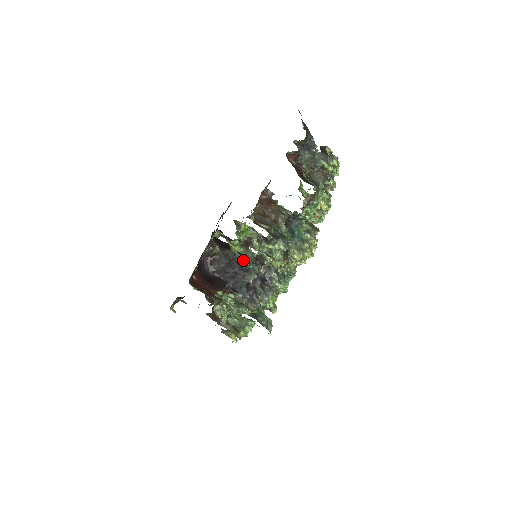
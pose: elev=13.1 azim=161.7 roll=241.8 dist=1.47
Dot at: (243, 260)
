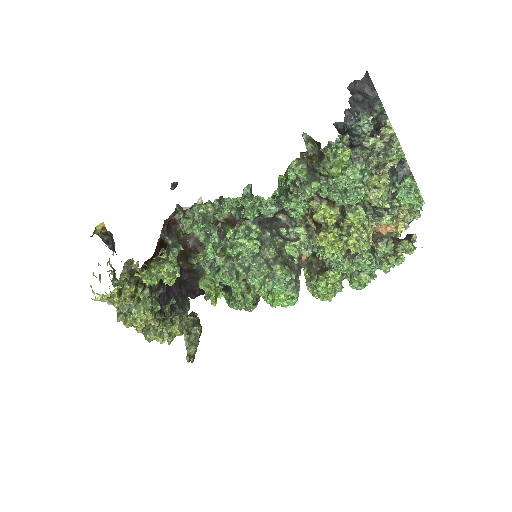
Dot at: (185, 306)
